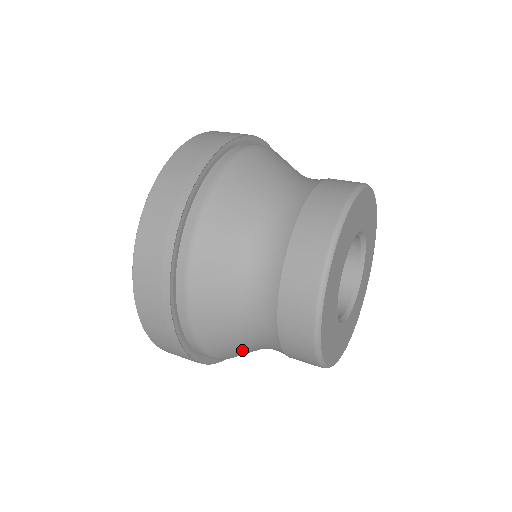
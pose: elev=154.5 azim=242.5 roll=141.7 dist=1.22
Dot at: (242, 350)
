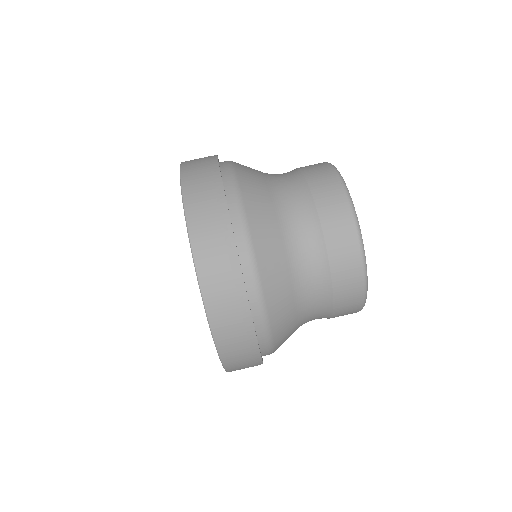
Dot at: occluded
